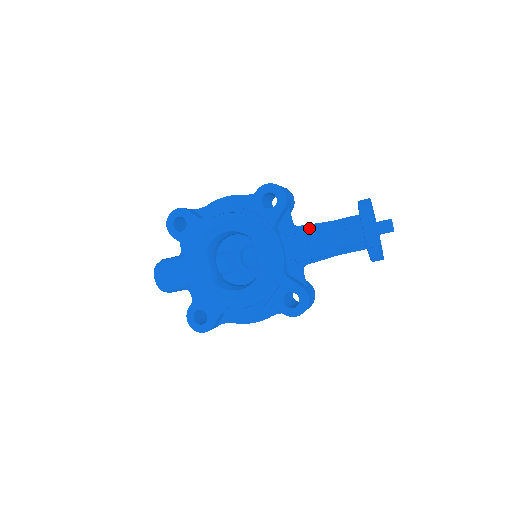
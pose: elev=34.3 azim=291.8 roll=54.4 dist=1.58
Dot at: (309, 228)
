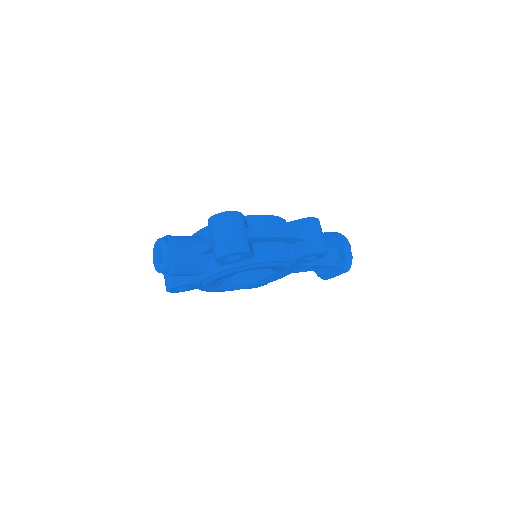
Dot at: occluded
